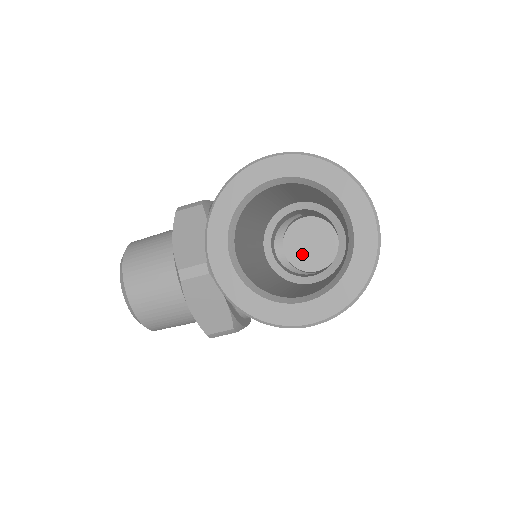
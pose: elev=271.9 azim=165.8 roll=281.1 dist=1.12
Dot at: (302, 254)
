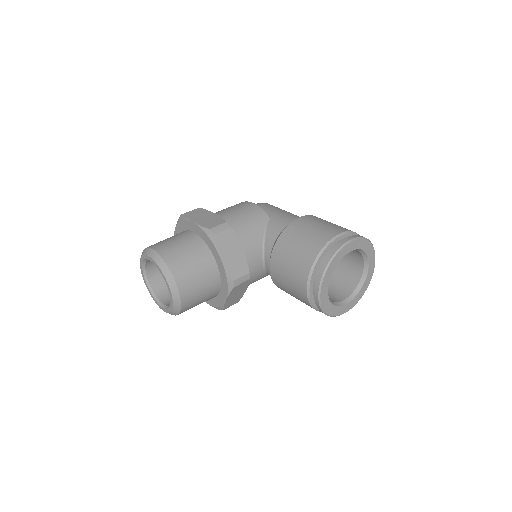
Dot at: occluded
